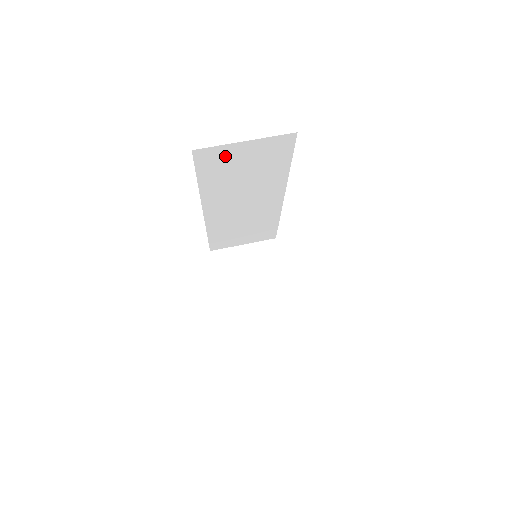
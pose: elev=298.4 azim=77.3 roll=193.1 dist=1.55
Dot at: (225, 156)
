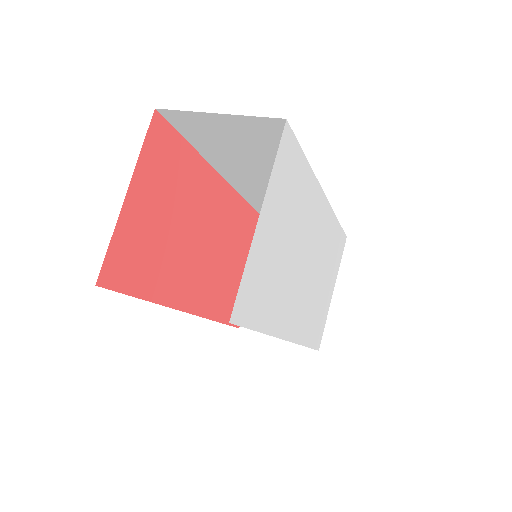
Dot at: (204, 125)
